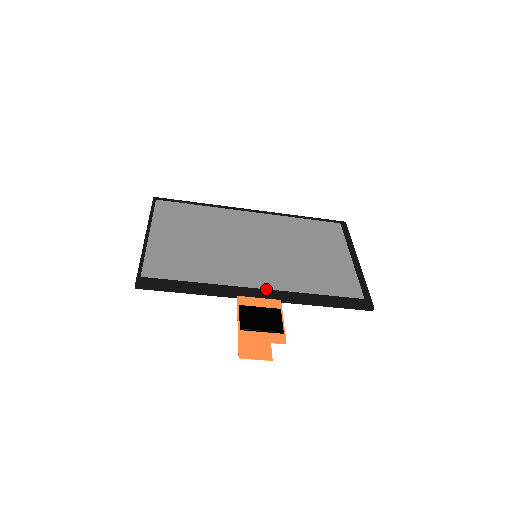
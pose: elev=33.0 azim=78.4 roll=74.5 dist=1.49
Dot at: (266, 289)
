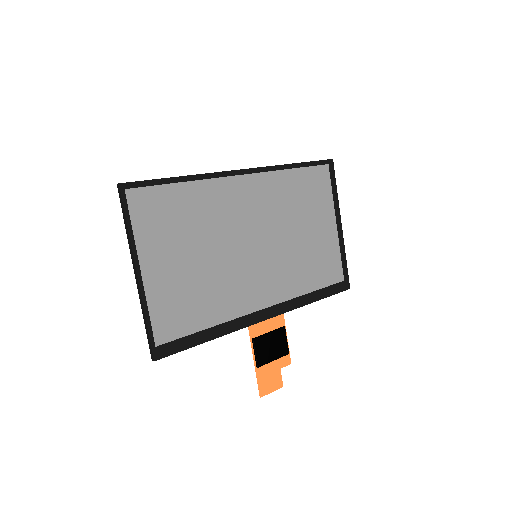
Dot at: (271, 306)
